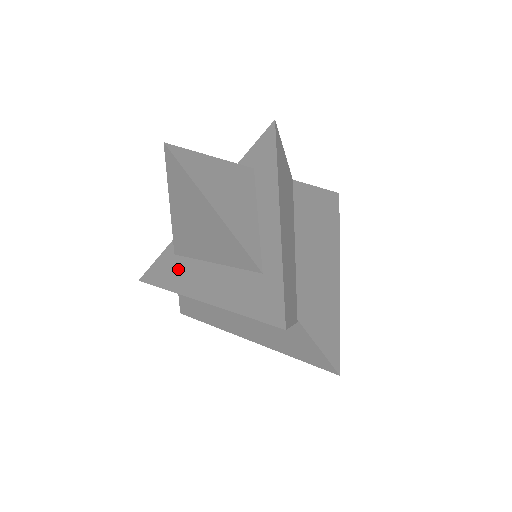
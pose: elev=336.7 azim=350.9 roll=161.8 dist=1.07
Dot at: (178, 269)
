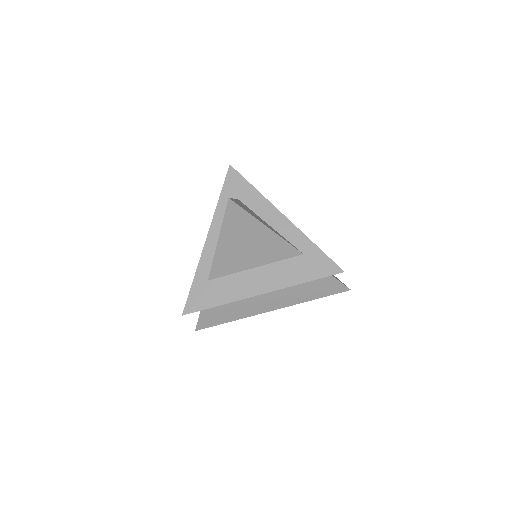
Dot at: (223, 287)
